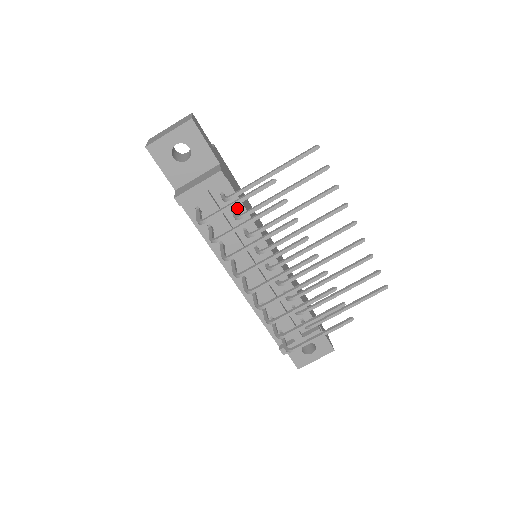
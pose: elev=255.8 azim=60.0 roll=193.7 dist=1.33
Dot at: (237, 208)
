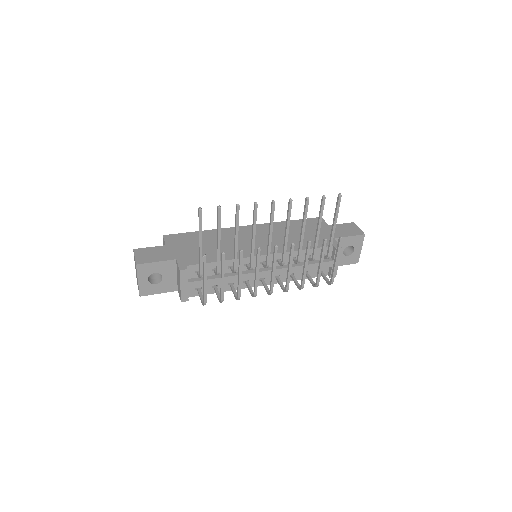
Dot at: (212, 267)
